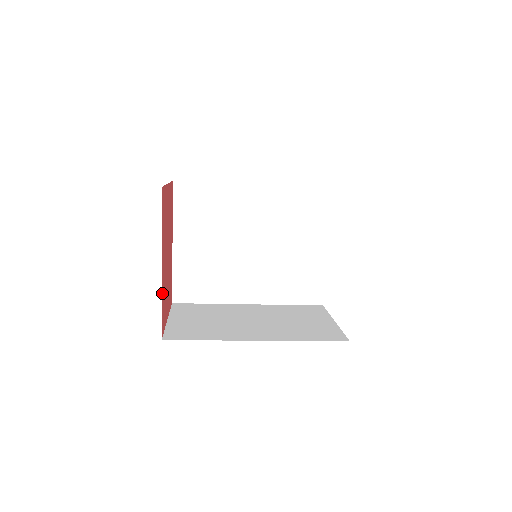
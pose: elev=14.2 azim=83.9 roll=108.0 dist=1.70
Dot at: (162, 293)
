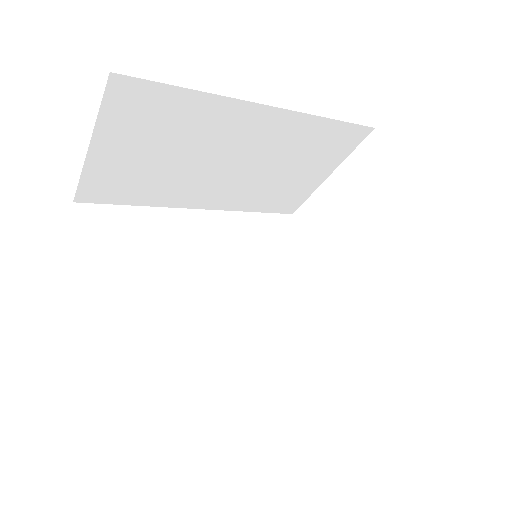
Dot at: occluded
